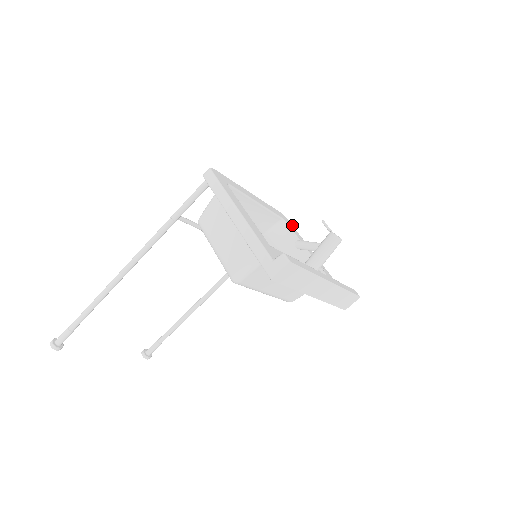
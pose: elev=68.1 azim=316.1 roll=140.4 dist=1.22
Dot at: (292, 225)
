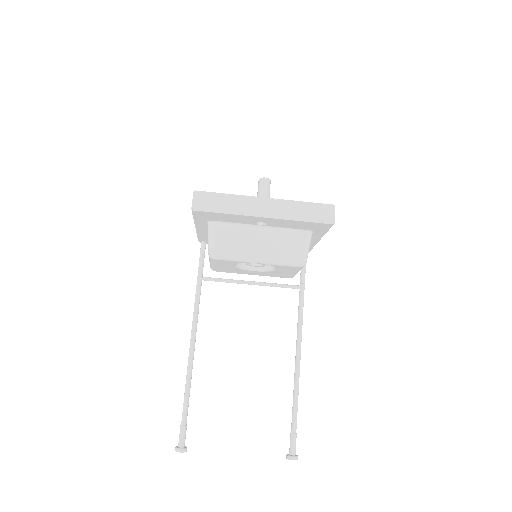
Dot at: occluded
